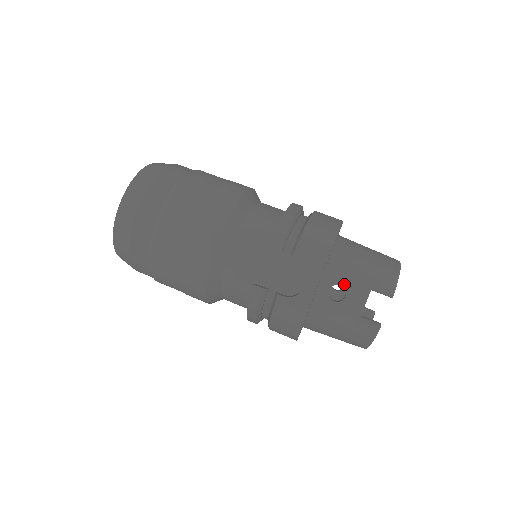
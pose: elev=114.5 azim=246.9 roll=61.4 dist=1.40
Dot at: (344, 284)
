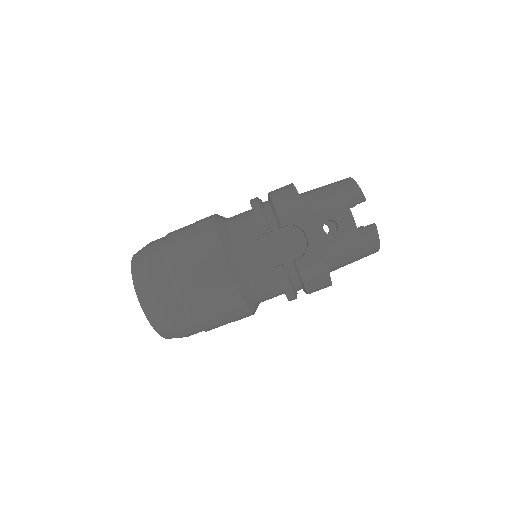
Dot at: (329, 218)
